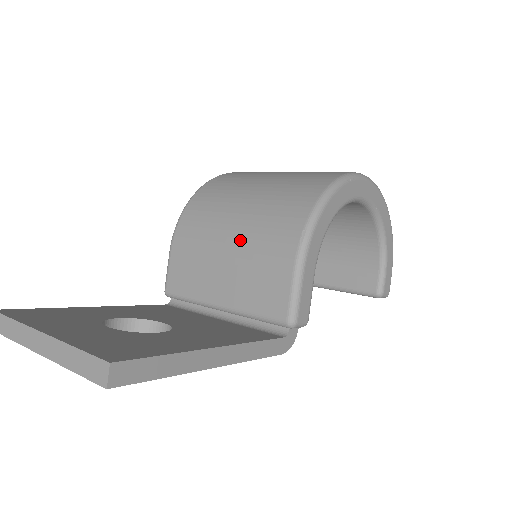
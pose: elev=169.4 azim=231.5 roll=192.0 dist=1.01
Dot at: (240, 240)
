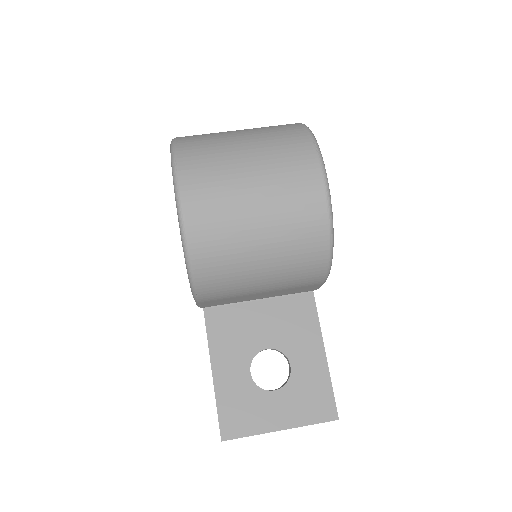
Dot at: (273, 287)
